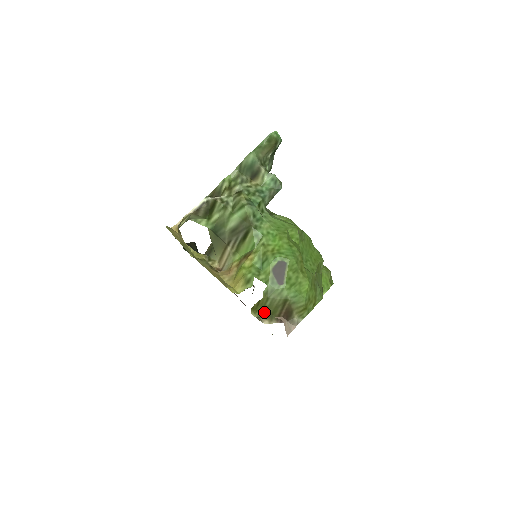
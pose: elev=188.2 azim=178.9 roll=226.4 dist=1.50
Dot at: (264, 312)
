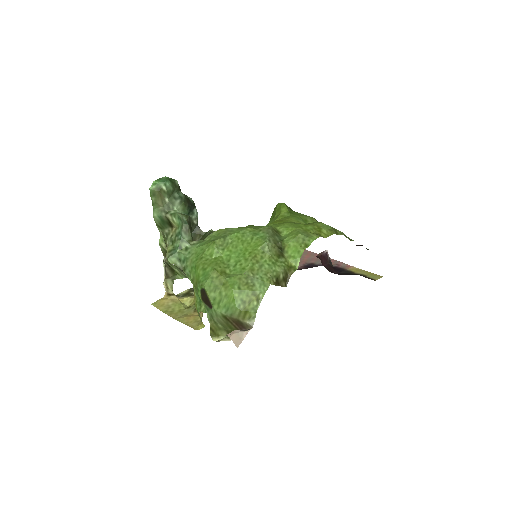
Dot at: (226, 331)
